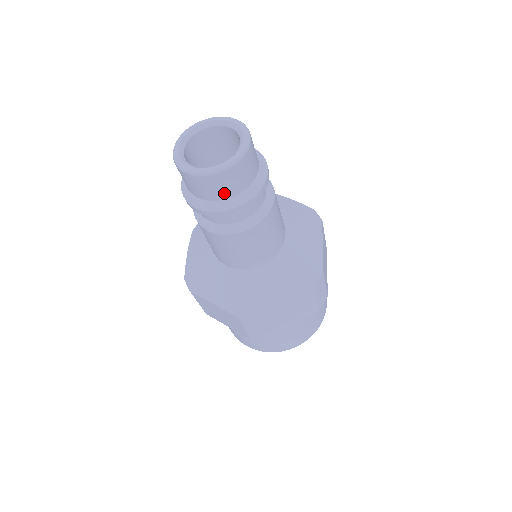
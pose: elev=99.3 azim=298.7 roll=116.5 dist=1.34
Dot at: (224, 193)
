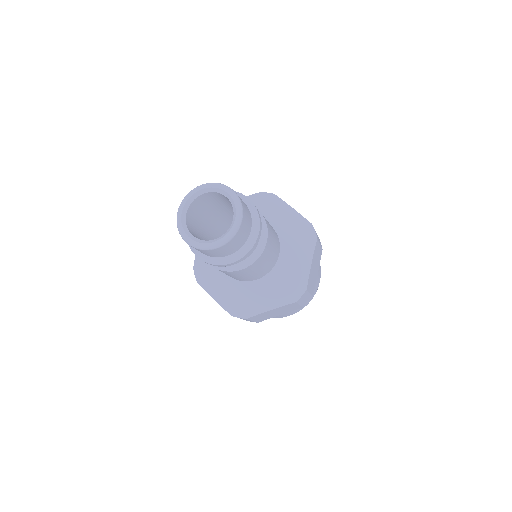
Dot at: (217, 255)
